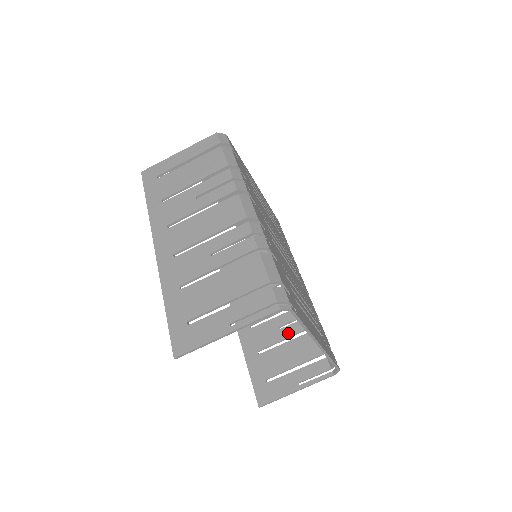
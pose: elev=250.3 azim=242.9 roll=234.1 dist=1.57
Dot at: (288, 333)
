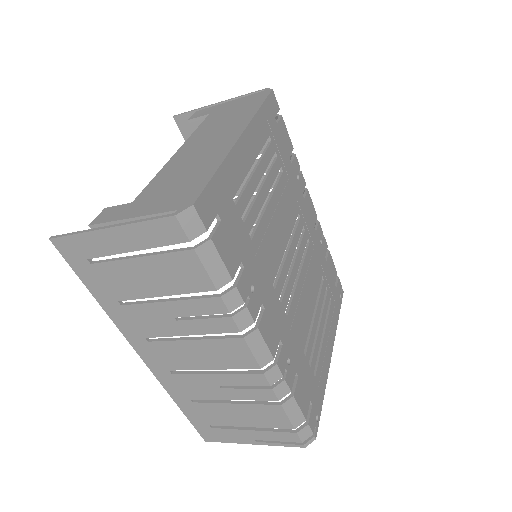
Dot at: occluded
